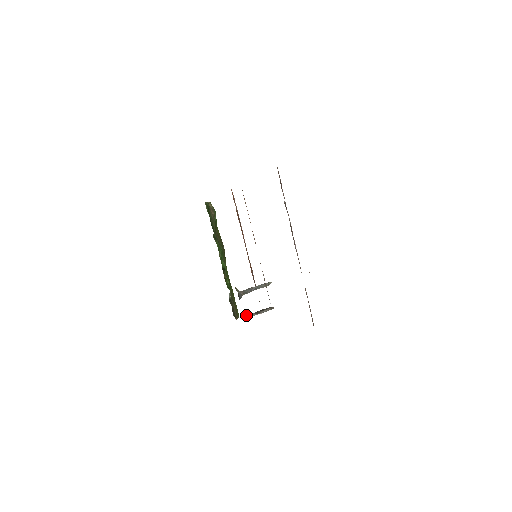
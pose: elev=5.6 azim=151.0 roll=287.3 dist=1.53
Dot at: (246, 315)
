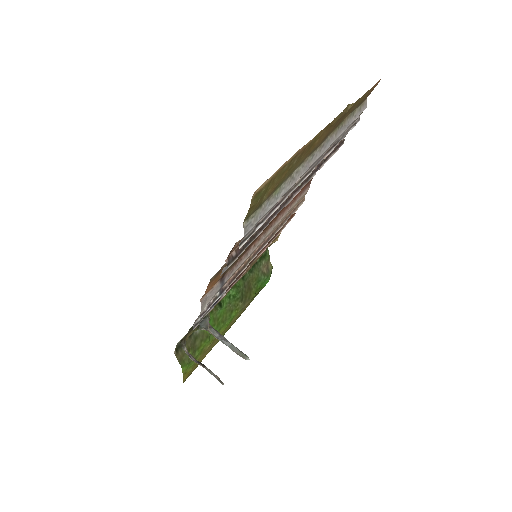
Dot at: occluded
